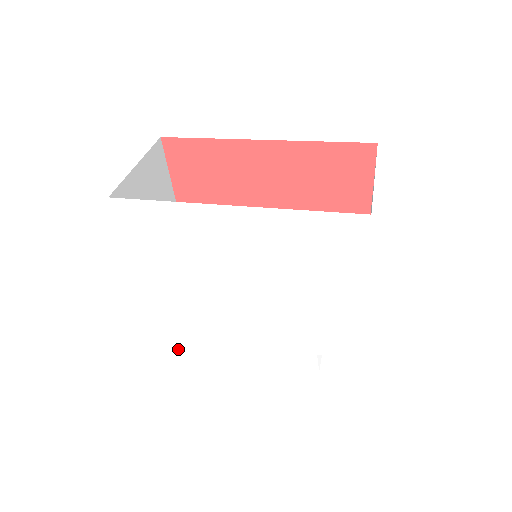
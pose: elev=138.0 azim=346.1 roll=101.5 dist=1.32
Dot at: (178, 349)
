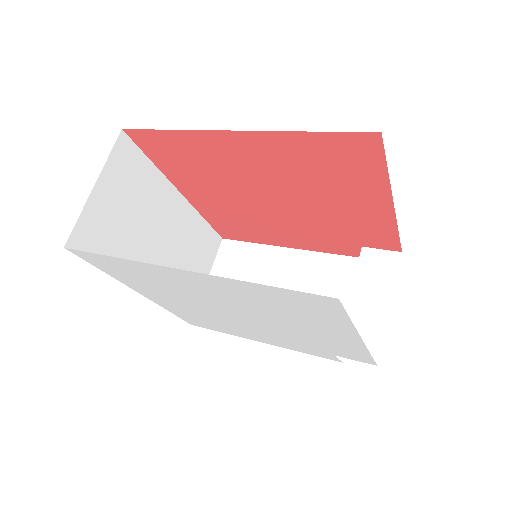
Dot at: occluded
